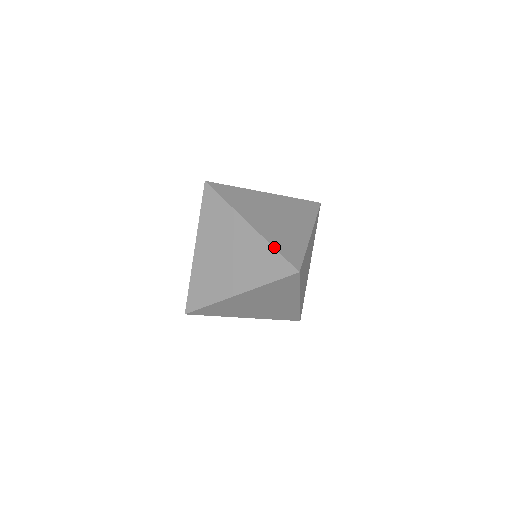
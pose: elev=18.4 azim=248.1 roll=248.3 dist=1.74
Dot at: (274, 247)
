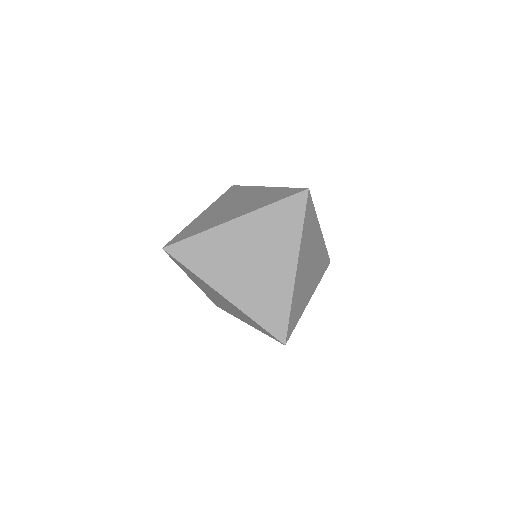
Dot at: (291, 308)
